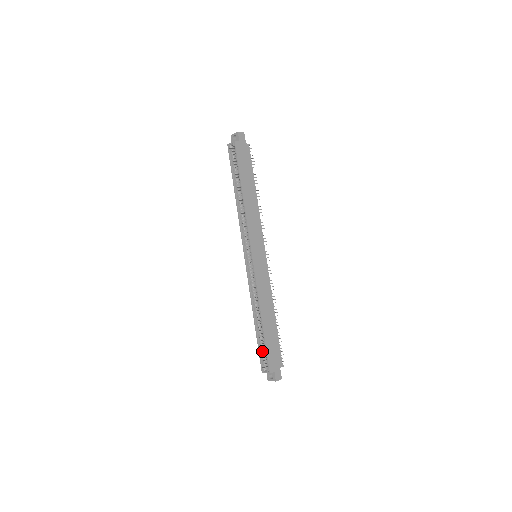
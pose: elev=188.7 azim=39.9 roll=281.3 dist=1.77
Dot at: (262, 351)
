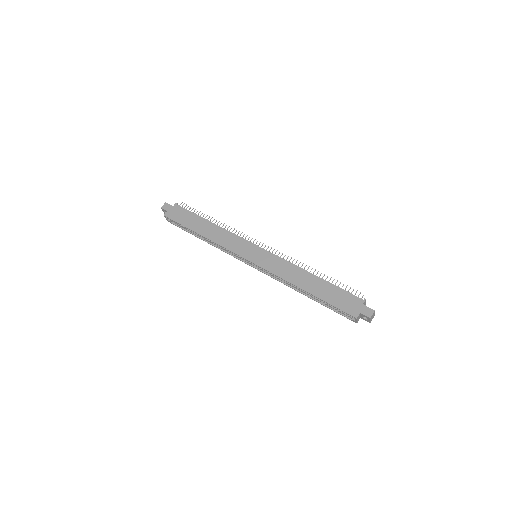
Dot at: (336, 309)
